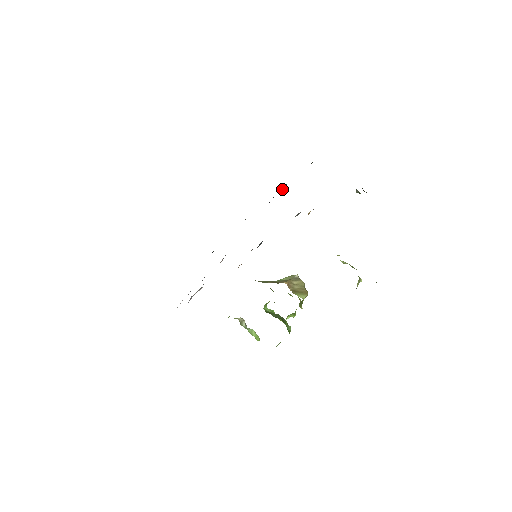
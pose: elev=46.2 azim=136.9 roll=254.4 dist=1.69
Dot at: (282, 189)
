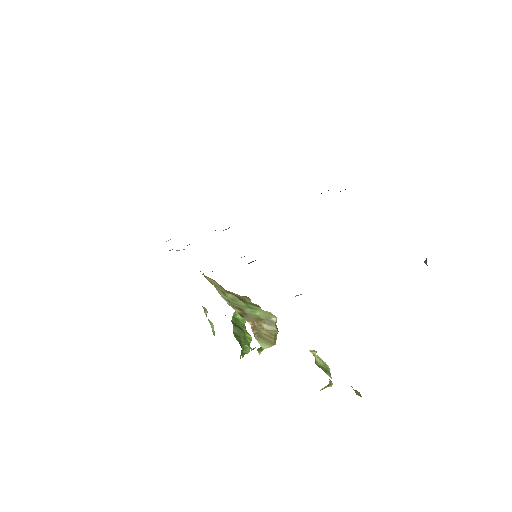
Dot at: occluded
